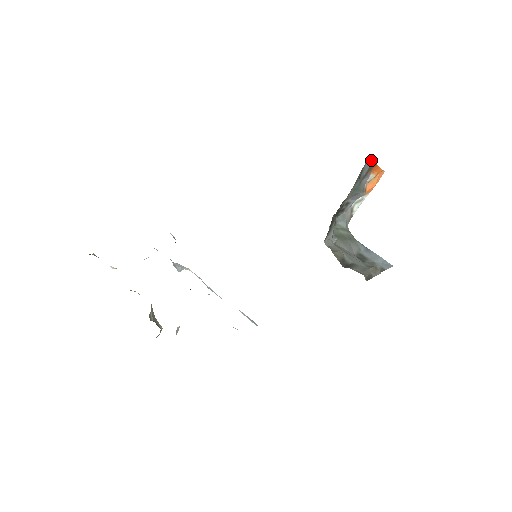
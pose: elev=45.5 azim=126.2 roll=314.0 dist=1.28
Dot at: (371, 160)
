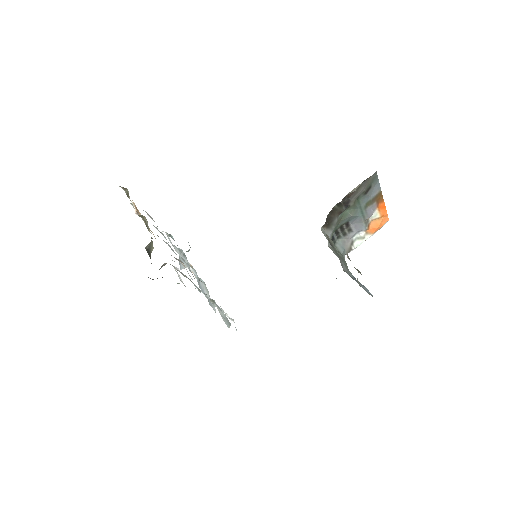
Dot at: (380, 187)
